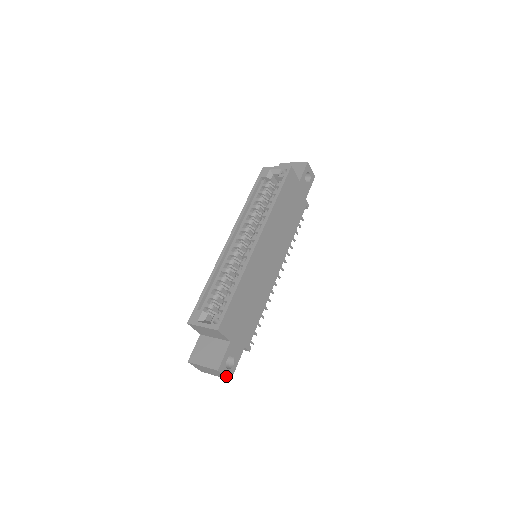
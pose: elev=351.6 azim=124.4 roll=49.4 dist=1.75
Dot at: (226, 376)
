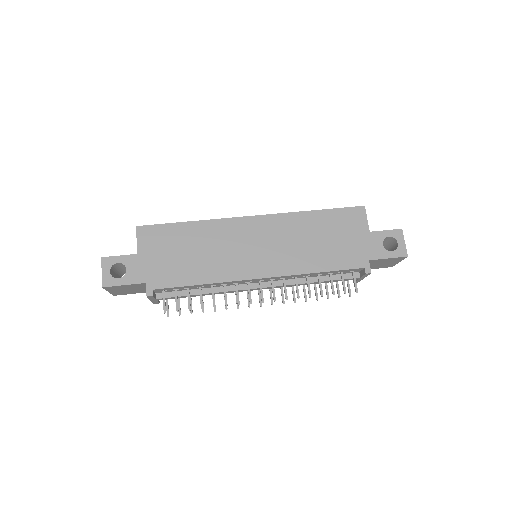
Dot at: (103, 276)
